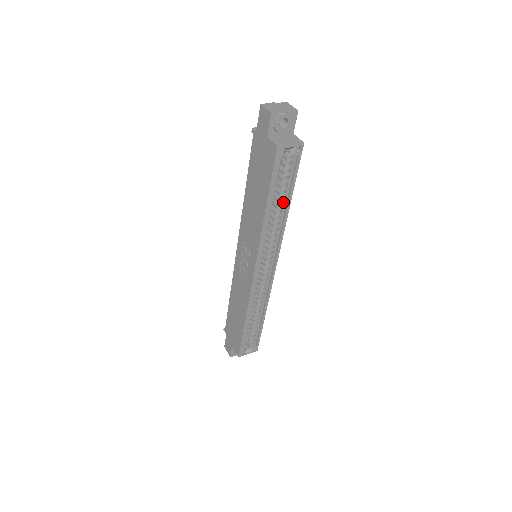
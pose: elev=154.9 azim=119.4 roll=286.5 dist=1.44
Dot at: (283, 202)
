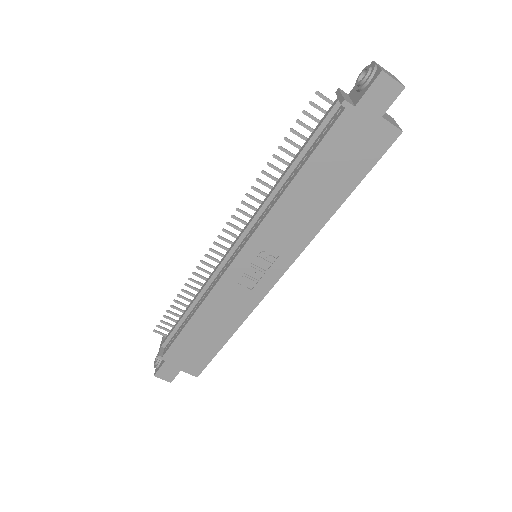
Dot at: occluded
